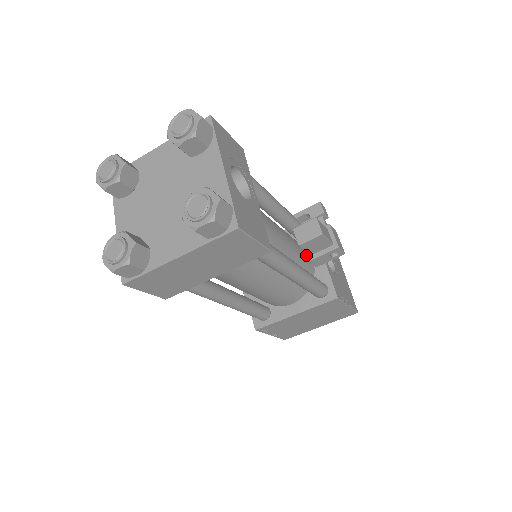
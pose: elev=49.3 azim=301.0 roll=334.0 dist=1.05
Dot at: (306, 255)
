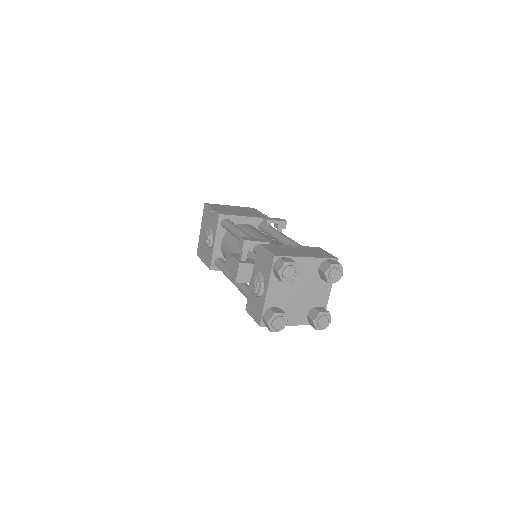
Dot at: occluded
